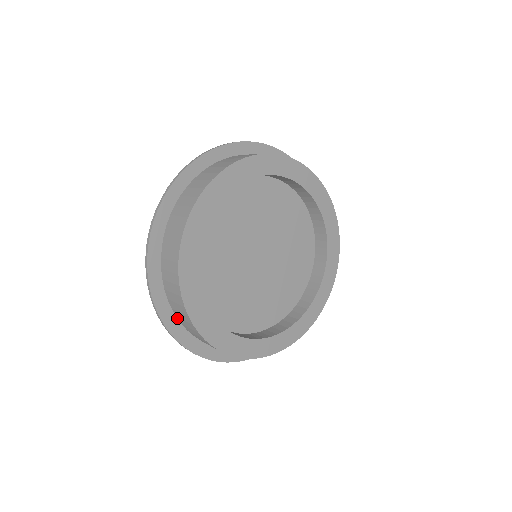
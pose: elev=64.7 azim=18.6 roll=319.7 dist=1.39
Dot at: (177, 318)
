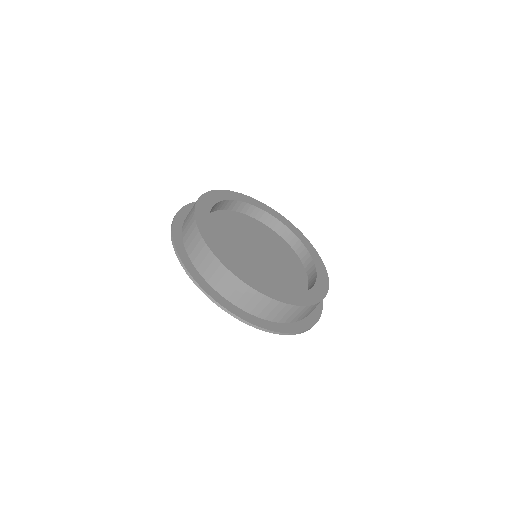
Dot at: (229, 302)
